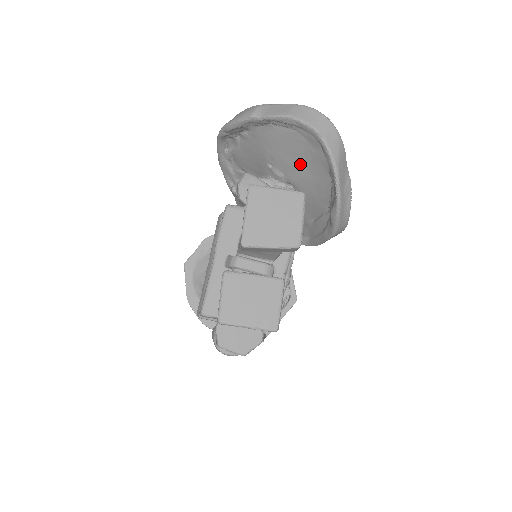
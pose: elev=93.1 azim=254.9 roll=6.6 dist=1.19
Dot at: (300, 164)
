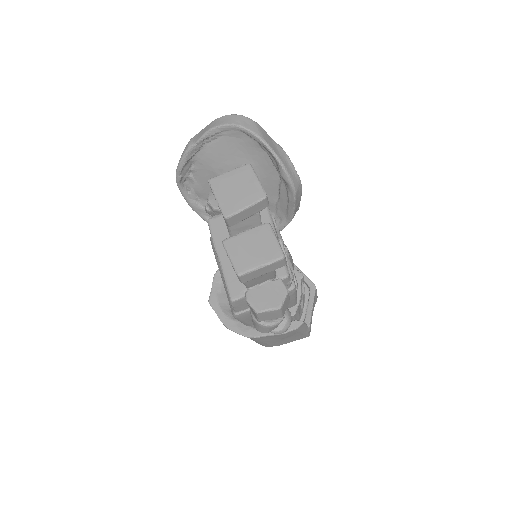
Dot at: (240, 159)
